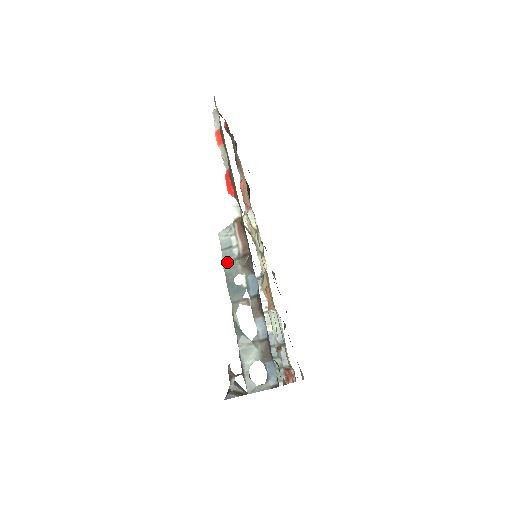
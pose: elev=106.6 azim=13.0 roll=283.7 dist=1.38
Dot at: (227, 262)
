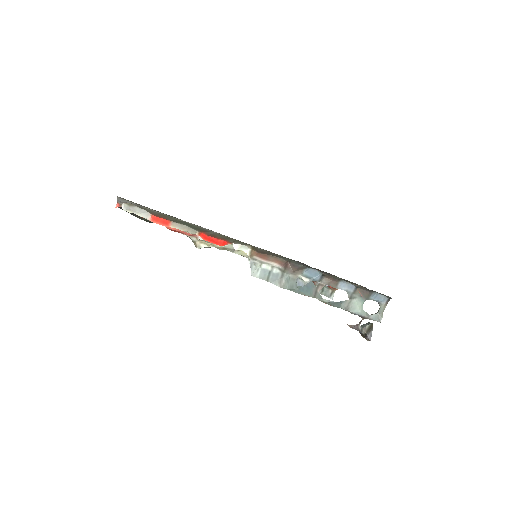
Dot at: (281, 283)
